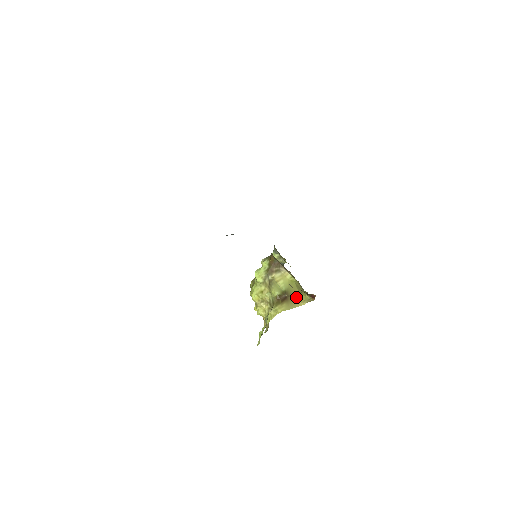
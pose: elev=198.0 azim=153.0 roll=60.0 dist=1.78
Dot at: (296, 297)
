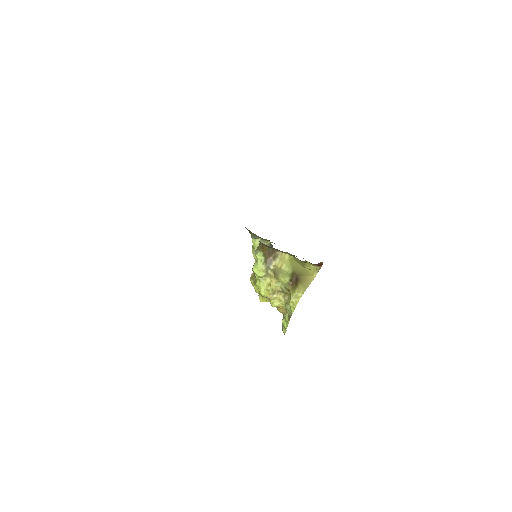
Dot at: (304, 273)
